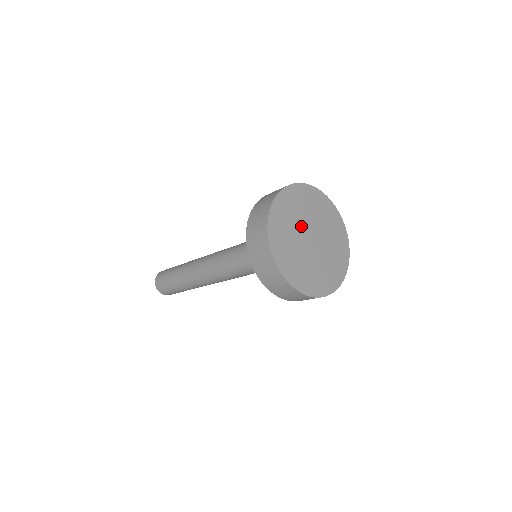
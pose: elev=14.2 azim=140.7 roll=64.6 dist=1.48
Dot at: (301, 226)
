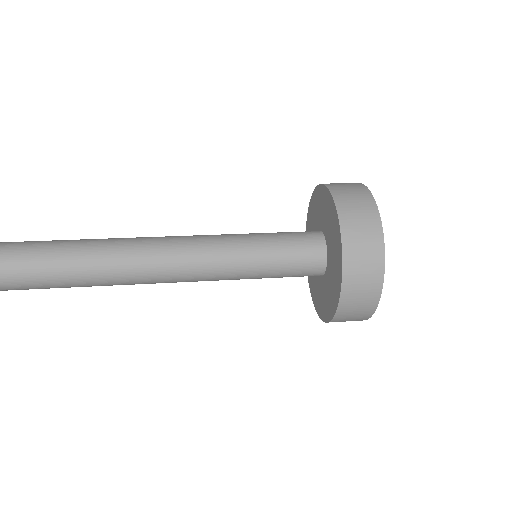
Dot at: occluded
